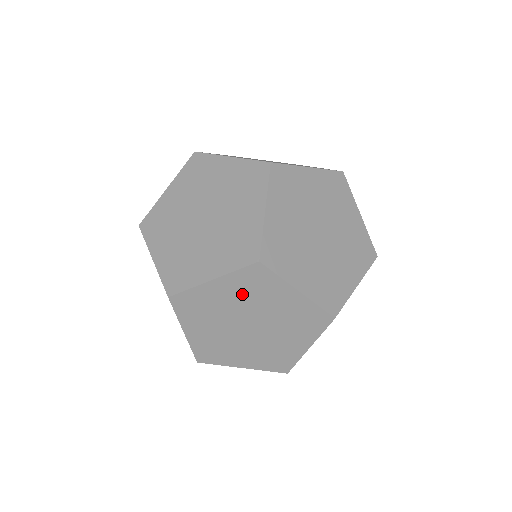
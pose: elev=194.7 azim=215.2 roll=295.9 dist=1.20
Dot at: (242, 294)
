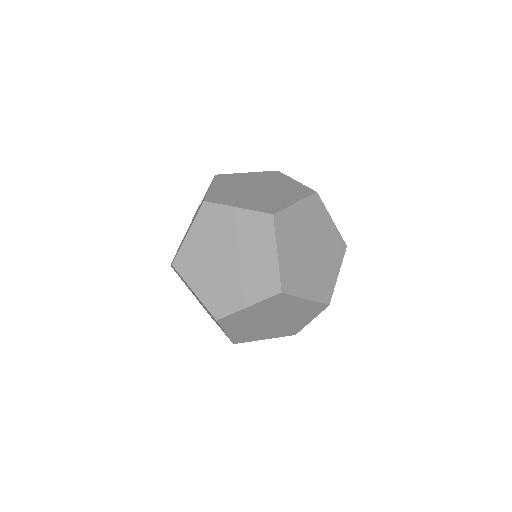
Dot at: (242, 324)
